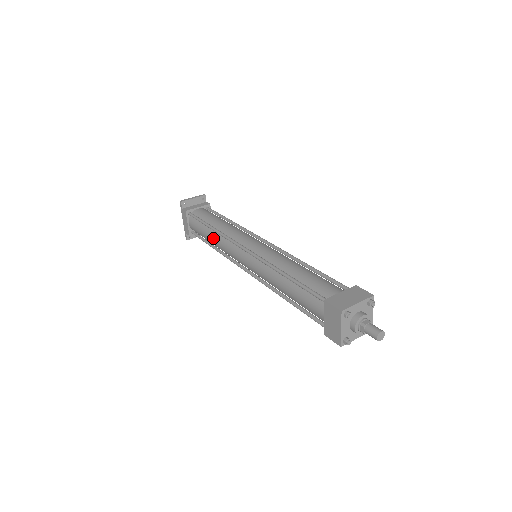
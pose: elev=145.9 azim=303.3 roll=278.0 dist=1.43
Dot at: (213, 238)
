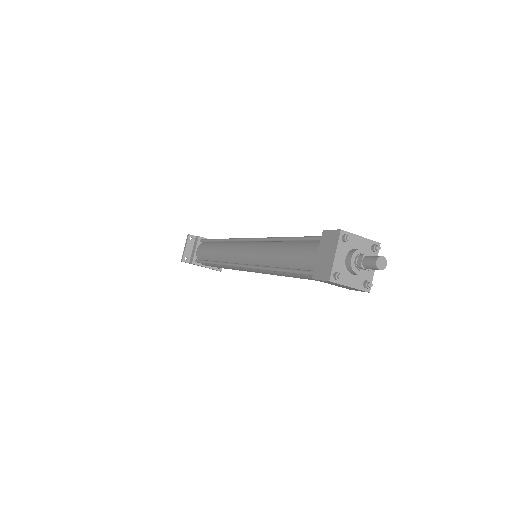
Dot at: occluded
